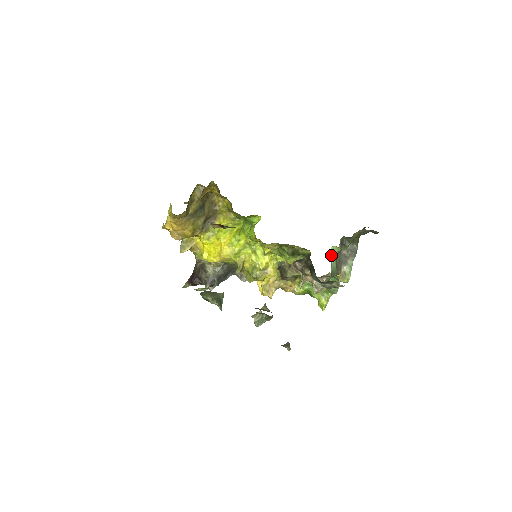
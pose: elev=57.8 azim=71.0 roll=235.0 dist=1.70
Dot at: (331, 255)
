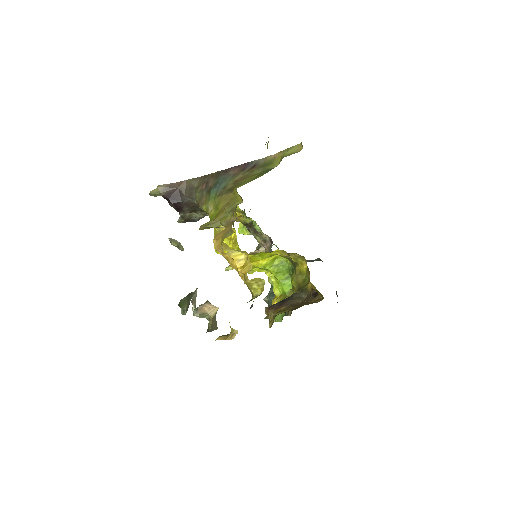
Dot at: occluded
